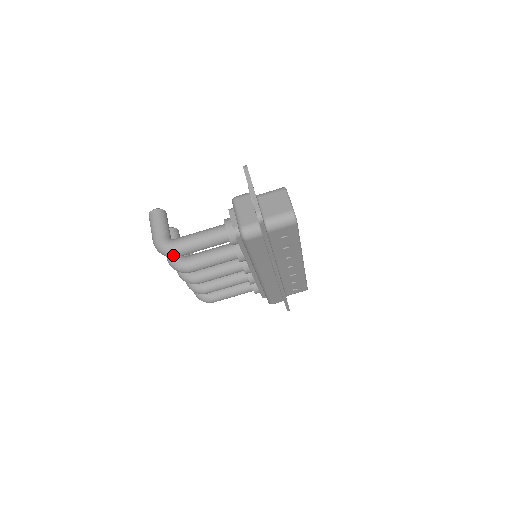
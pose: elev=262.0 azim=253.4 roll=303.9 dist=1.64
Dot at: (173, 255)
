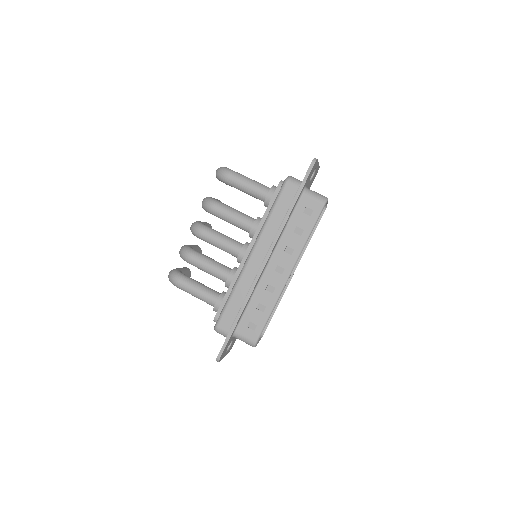
Dot at: (226, 173)
